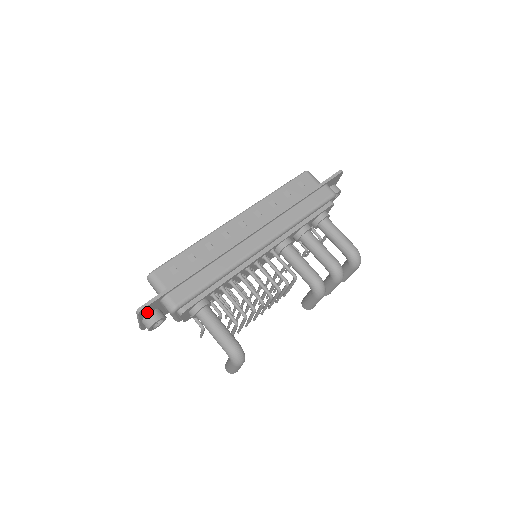
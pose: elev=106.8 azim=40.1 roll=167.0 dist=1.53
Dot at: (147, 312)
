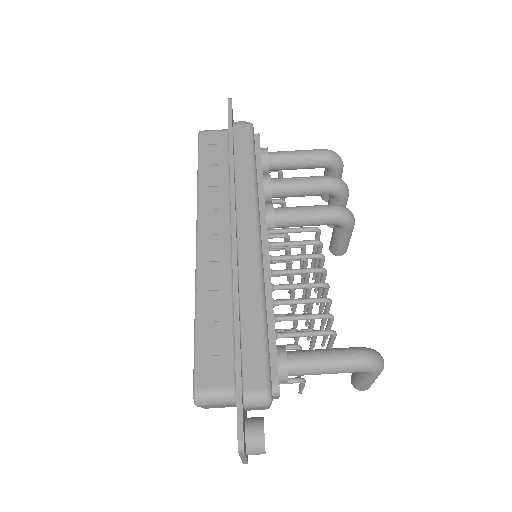
Dot at: occluded
